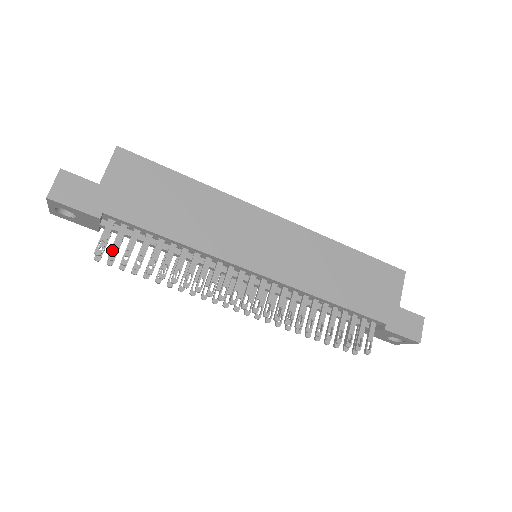
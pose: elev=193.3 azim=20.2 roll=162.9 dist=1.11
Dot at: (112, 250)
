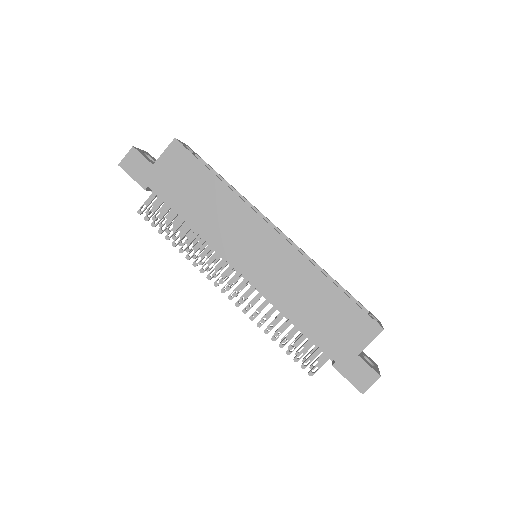
Dot at: (158, 211)
